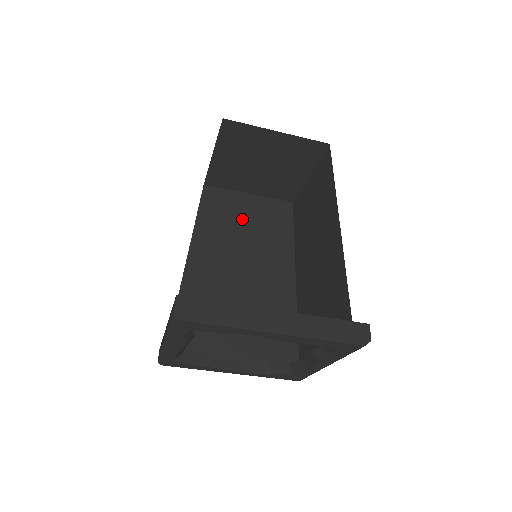
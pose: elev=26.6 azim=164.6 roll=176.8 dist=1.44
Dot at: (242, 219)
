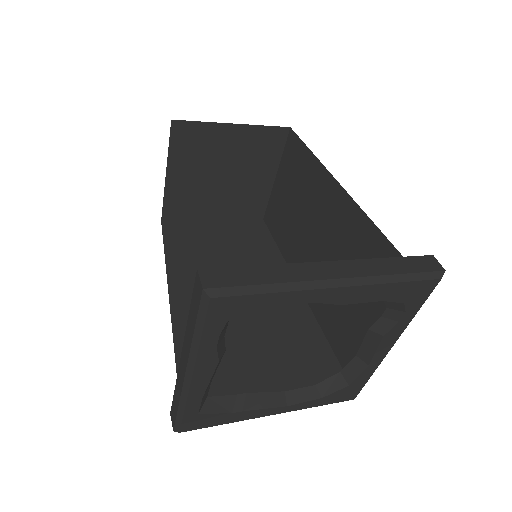
Dot at: (216, 245)
